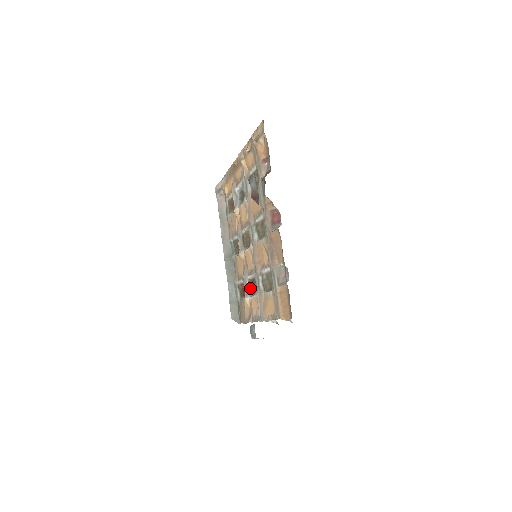
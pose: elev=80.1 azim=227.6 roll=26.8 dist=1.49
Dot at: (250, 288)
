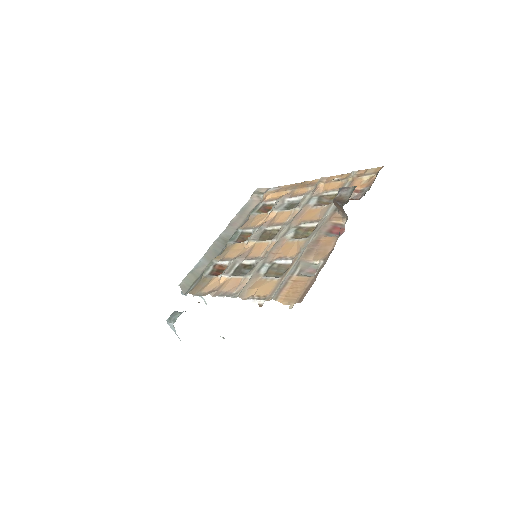
Dot at: (237, 270)
